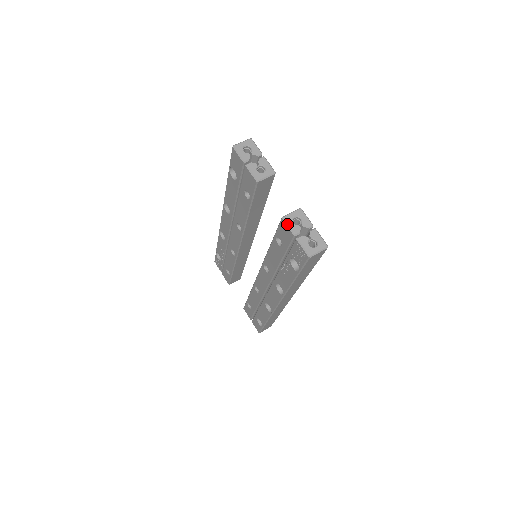
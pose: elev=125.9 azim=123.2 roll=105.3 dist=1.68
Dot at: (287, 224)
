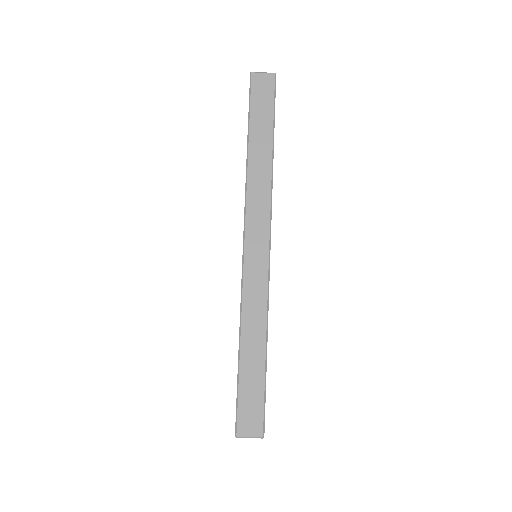
Dot at: occluded
